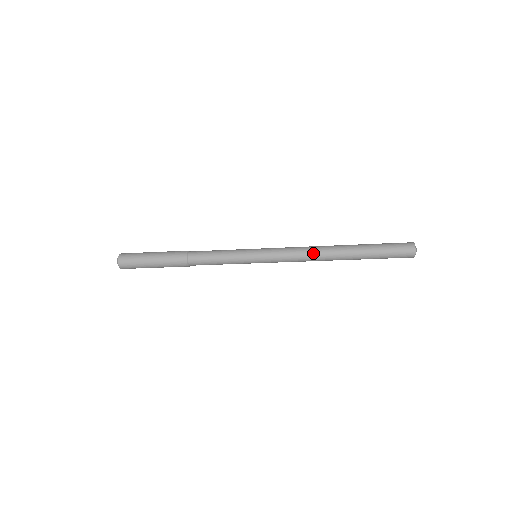
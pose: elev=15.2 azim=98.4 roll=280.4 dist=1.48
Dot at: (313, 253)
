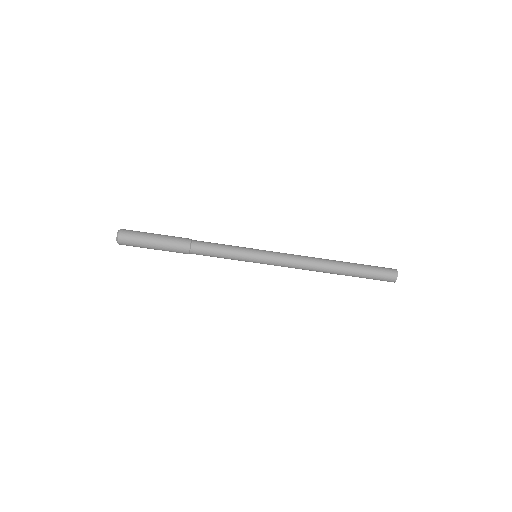
Dot at: (310, 257)
